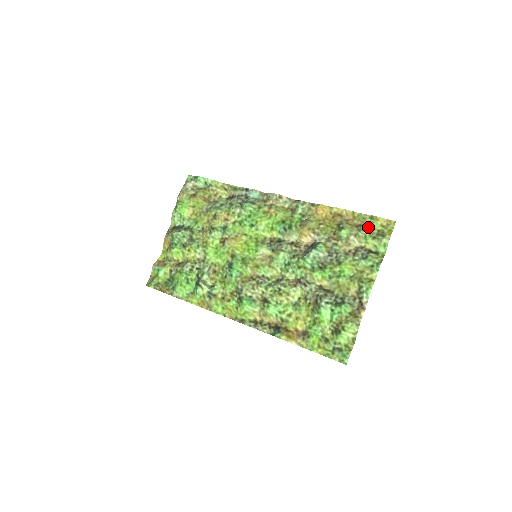
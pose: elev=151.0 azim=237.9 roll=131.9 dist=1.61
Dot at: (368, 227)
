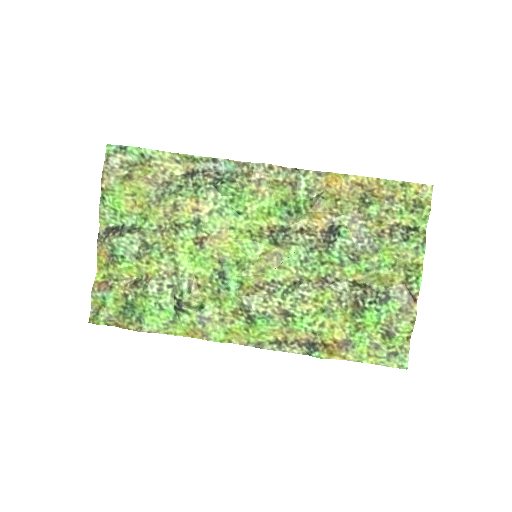
Dot at: (402, 198)
